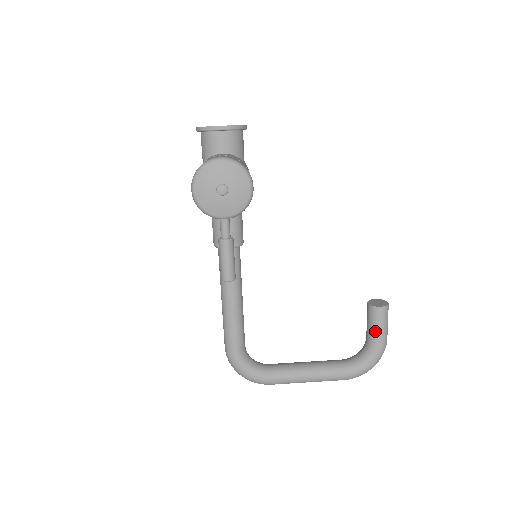
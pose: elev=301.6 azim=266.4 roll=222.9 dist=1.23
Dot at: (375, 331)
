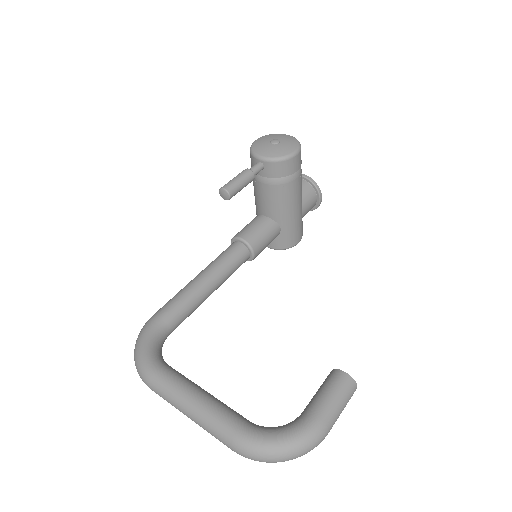
Dot at: (318, 398)
